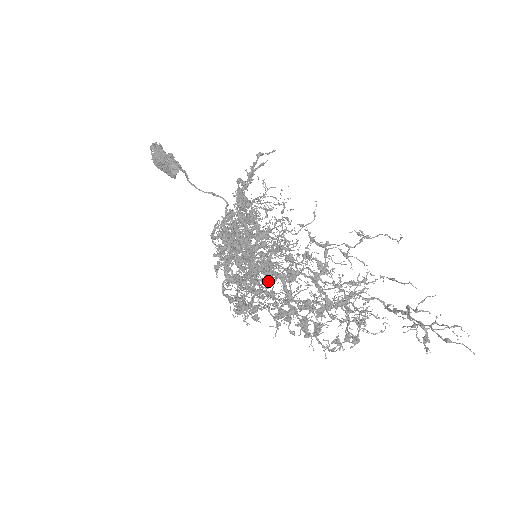
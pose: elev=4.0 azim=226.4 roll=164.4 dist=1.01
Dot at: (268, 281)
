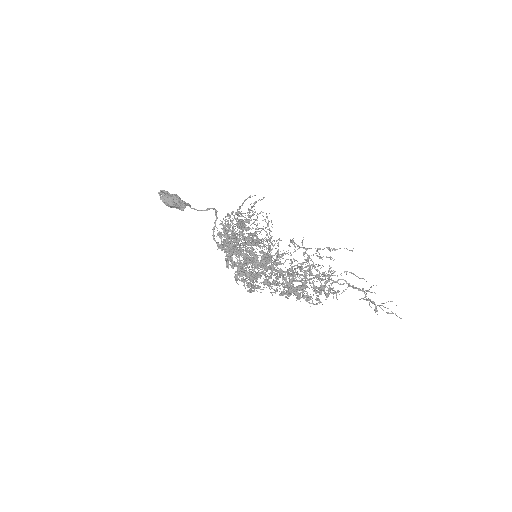
Dot at: occluded
